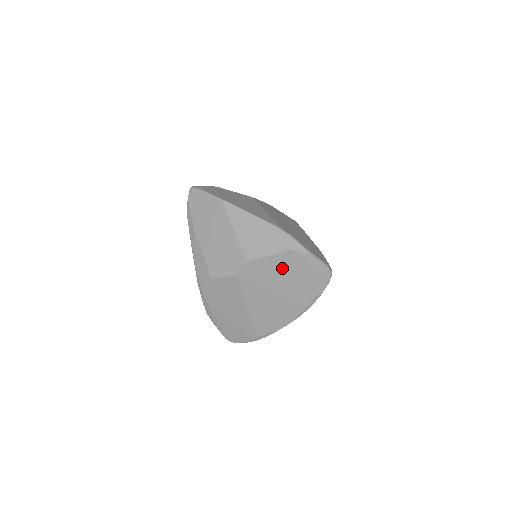
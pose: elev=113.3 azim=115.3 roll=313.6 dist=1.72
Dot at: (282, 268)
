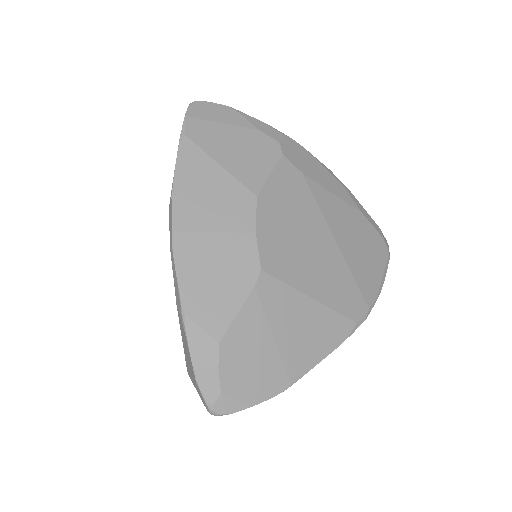
Dot at: occluded
